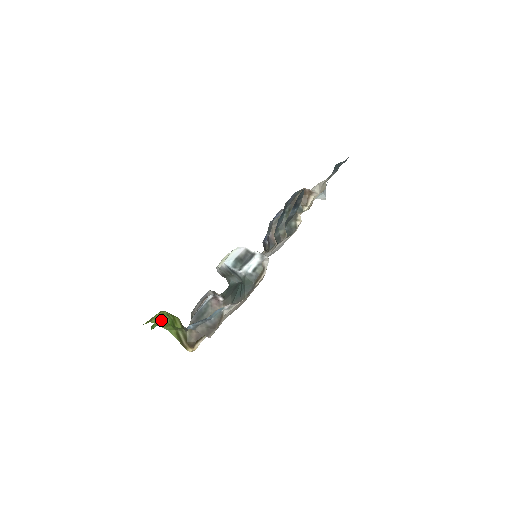
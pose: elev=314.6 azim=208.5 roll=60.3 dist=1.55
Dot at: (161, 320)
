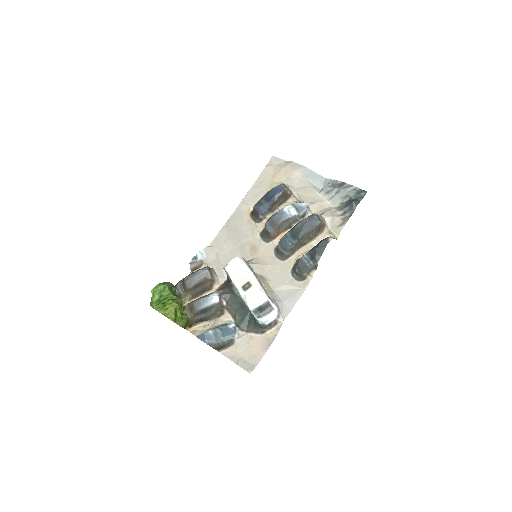
Dot at: (175, 316)
